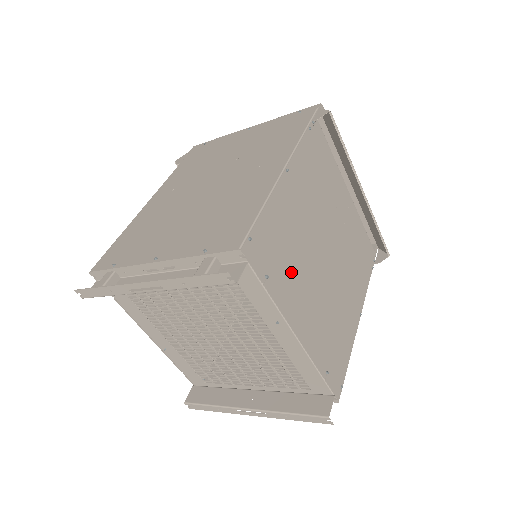
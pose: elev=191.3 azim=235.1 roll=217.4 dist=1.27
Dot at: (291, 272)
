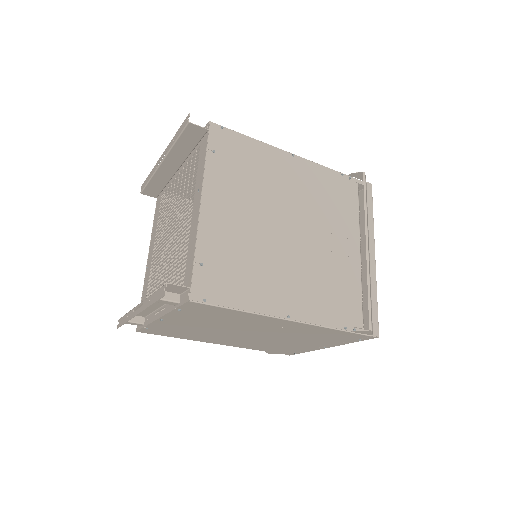
Dot at: (238, 181)
